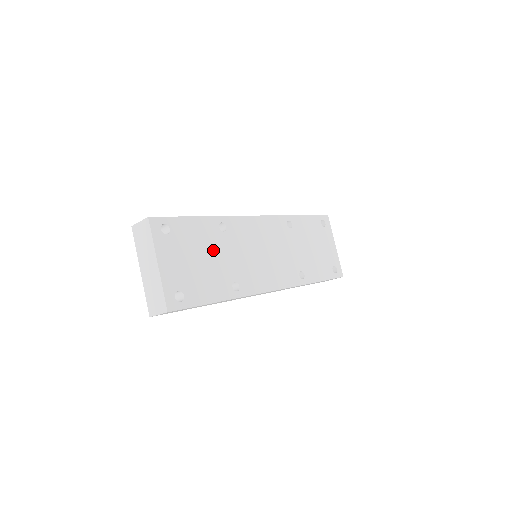
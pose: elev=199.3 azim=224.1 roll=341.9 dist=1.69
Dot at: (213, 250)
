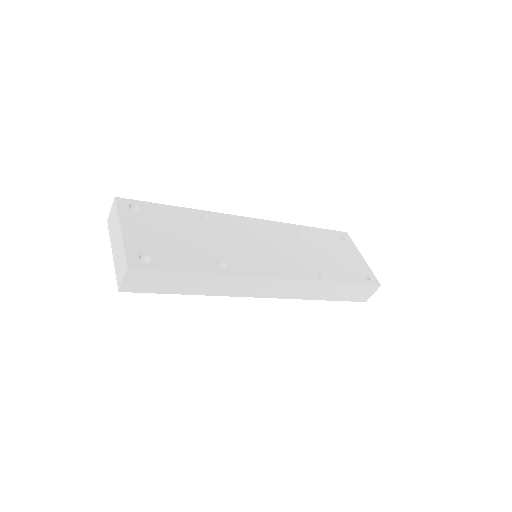
Dot at: (192, 232)
